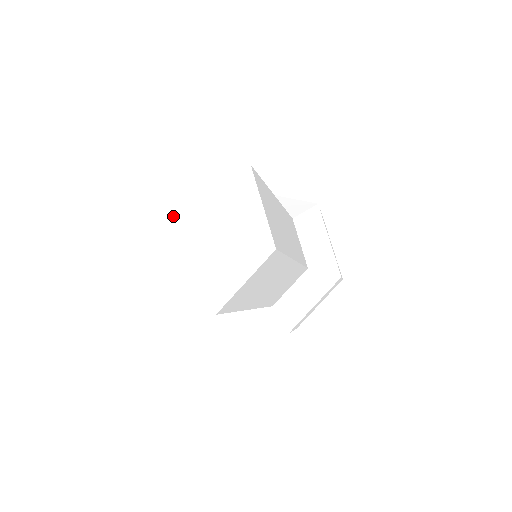
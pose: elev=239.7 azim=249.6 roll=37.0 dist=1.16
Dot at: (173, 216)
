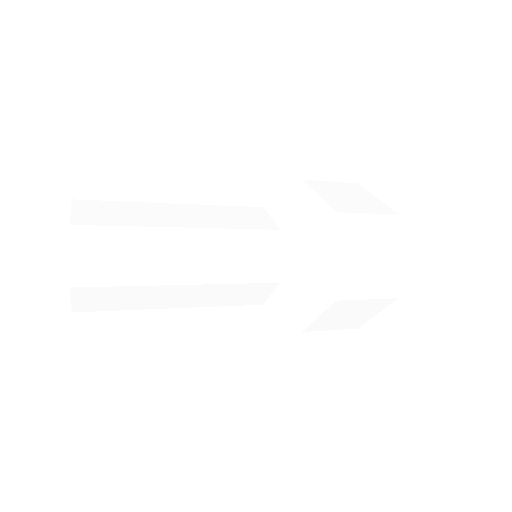
Dot at: occluded
